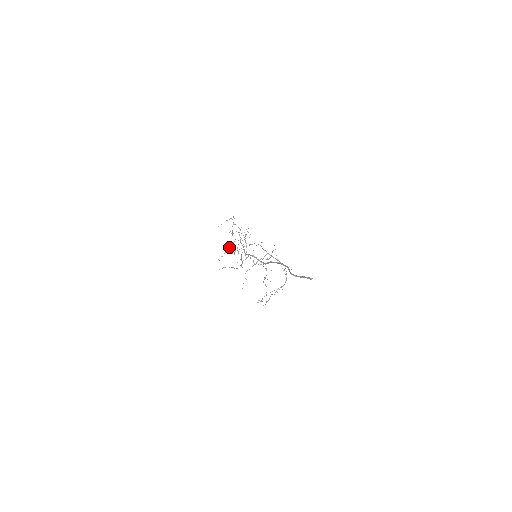
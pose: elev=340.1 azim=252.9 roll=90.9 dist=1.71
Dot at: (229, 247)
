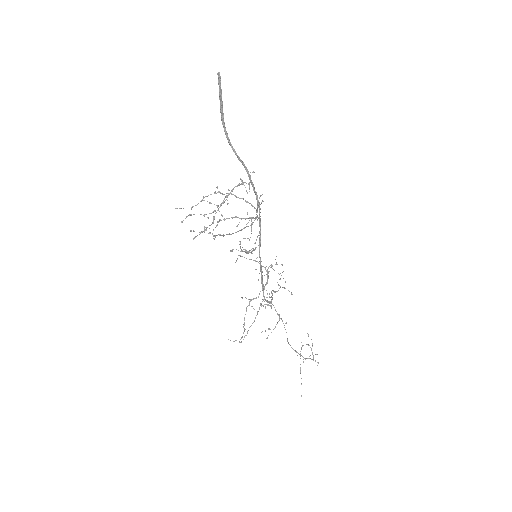
Dot at: (257, 313)
